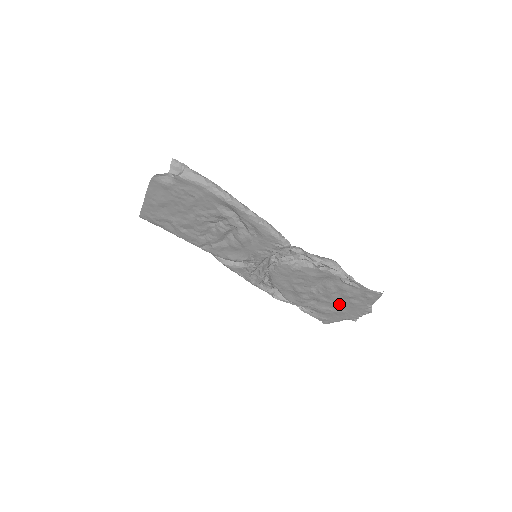
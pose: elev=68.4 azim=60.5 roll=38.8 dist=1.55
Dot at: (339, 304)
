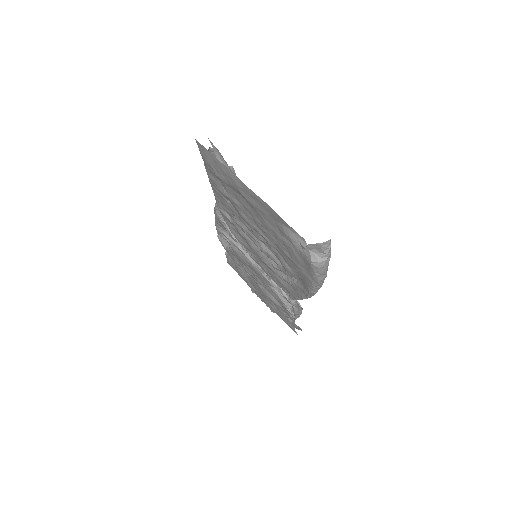
Dot at: (260, 292)
